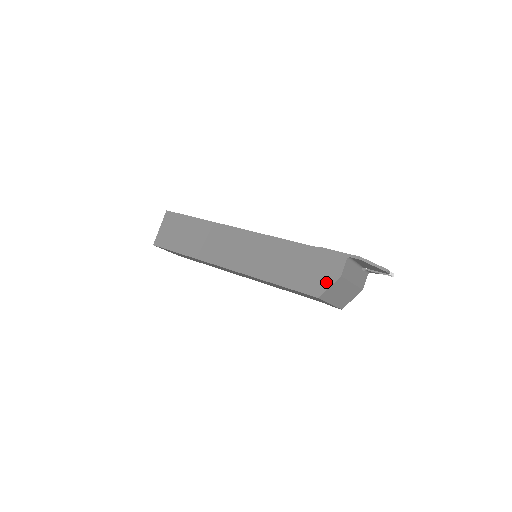
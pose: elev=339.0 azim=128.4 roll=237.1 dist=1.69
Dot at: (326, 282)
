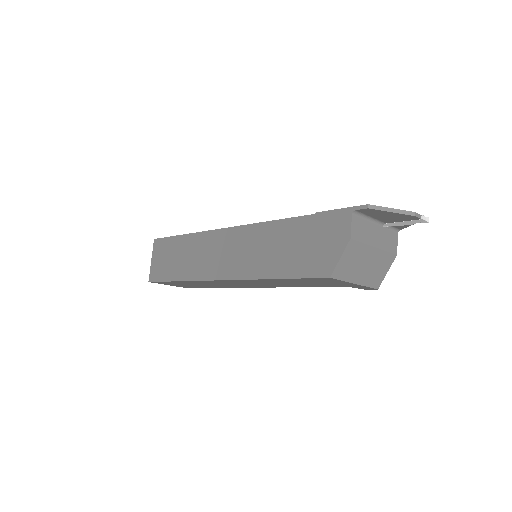
Dot at: (334, 253)
